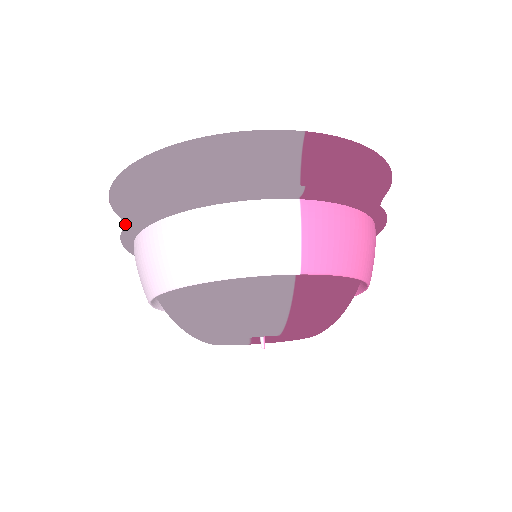
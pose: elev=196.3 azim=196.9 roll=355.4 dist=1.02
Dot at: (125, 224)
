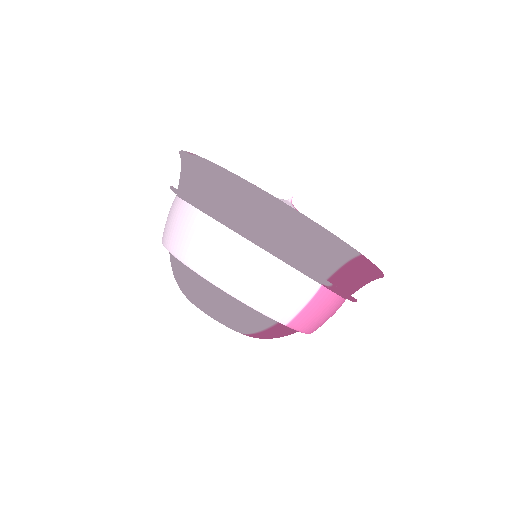
Dot at: (188, 180)
